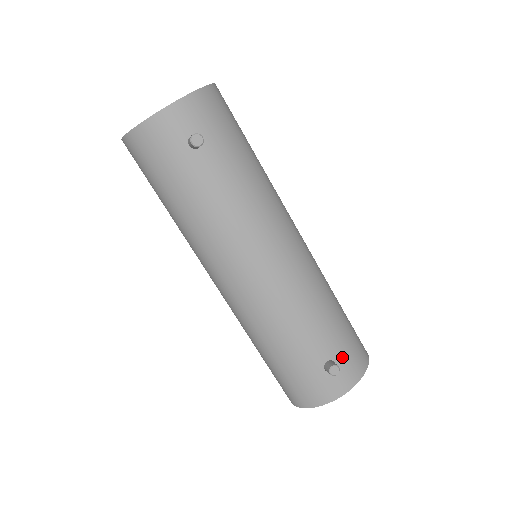
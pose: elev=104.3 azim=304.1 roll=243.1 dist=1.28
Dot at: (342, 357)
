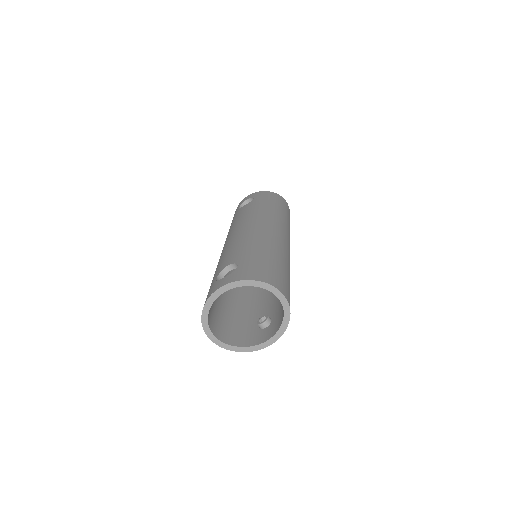
Dot at: occluded
